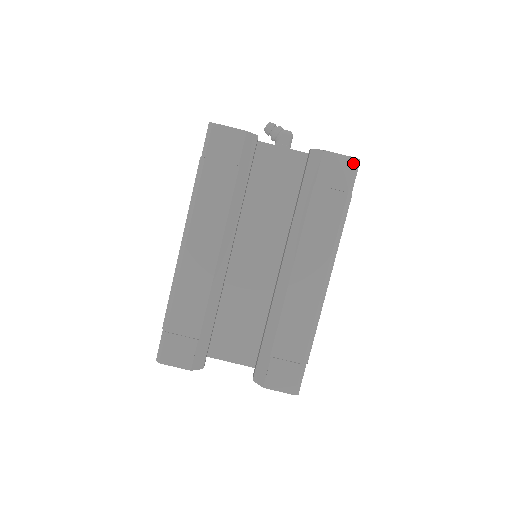
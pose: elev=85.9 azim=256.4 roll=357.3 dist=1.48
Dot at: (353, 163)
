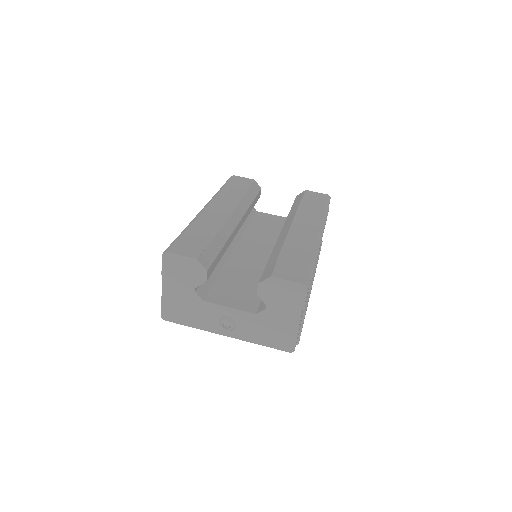
Dot at: (326, 195)
